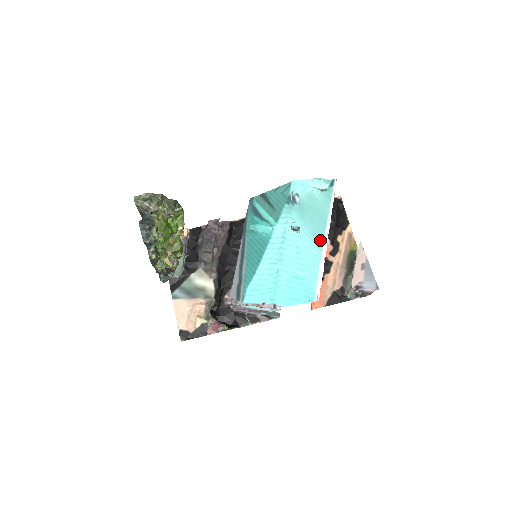
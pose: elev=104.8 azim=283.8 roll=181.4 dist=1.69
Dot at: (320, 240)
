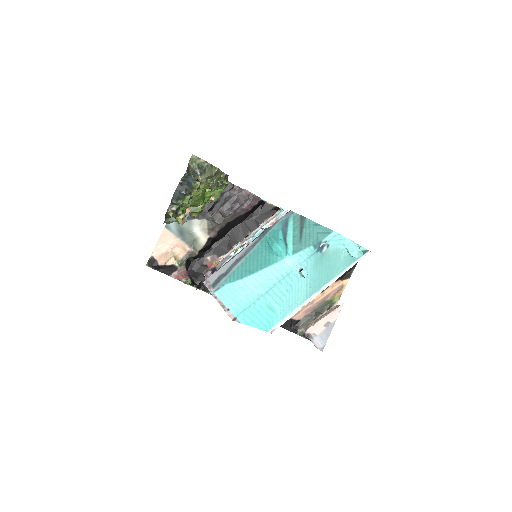
Dot at: (313, 291)
